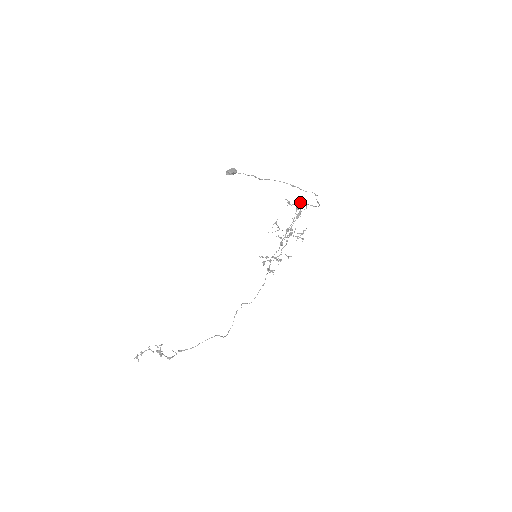
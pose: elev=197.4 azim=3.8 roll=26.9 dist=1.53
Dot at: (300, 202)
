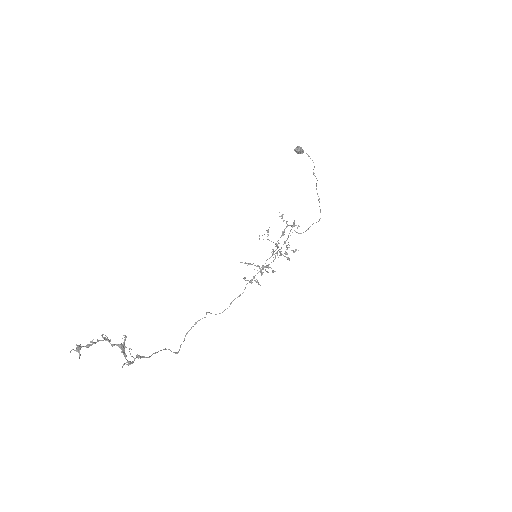
Dot at: occluded
